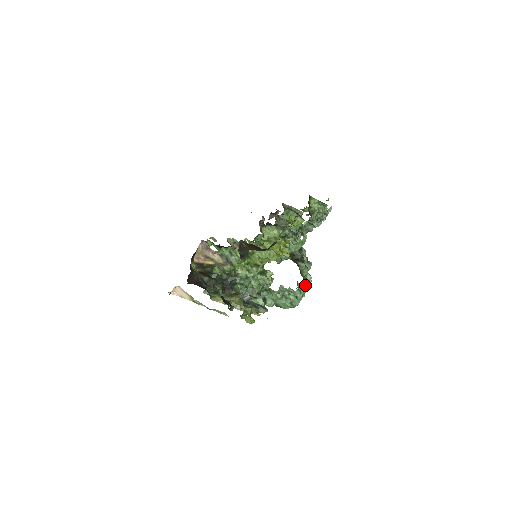
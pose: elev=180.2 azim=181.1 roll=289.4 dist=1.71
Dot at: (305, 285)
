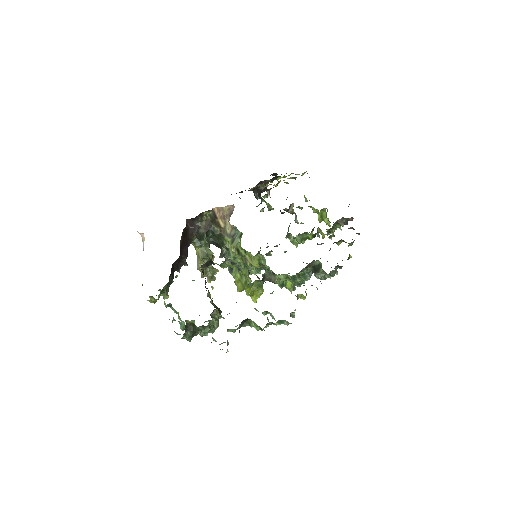
Dot at: (183, 338)
